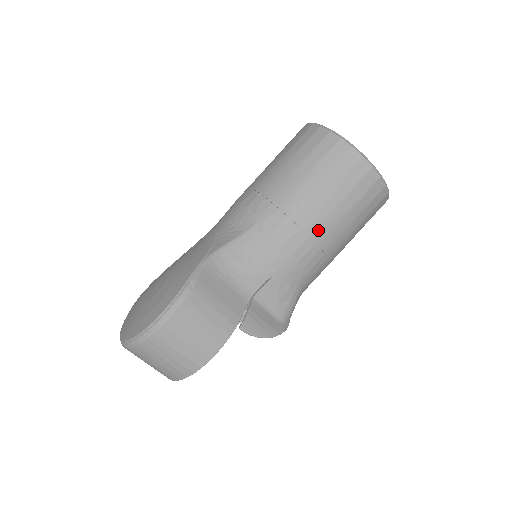
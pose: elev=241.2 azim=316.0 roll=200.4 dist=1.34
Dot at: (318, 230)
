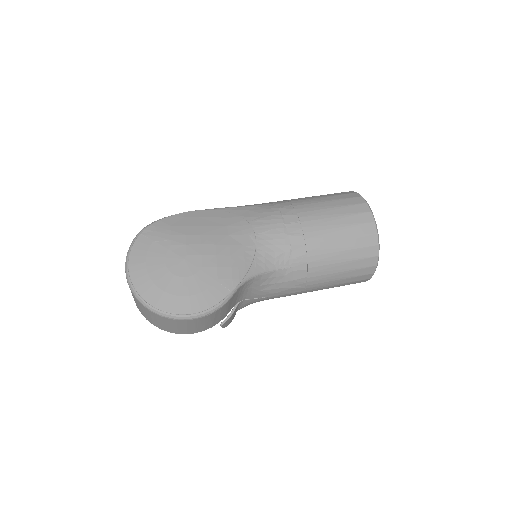
Dot at: (311, 290)
